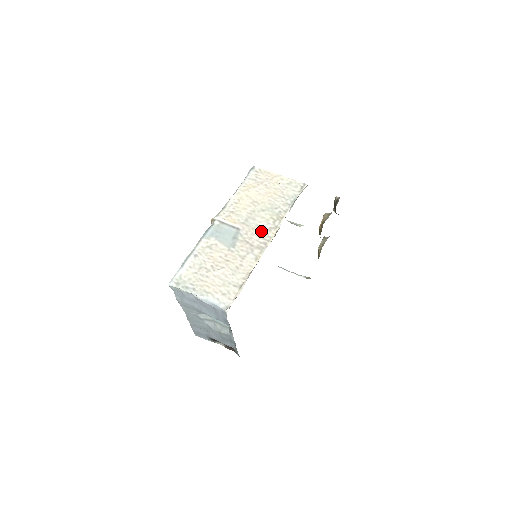
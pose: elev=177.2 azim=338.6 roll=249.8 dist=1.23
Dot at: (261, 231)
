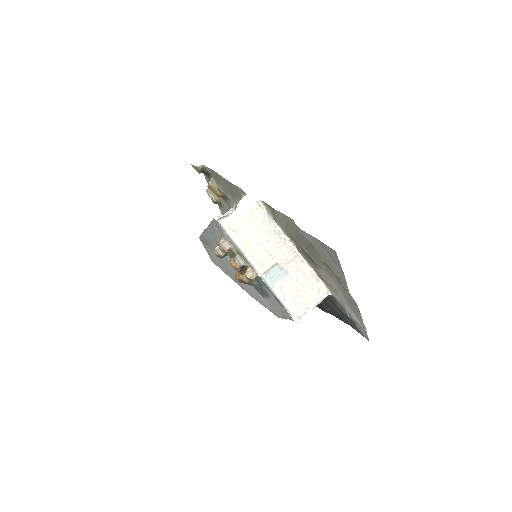
Dot at: (284, 250)
